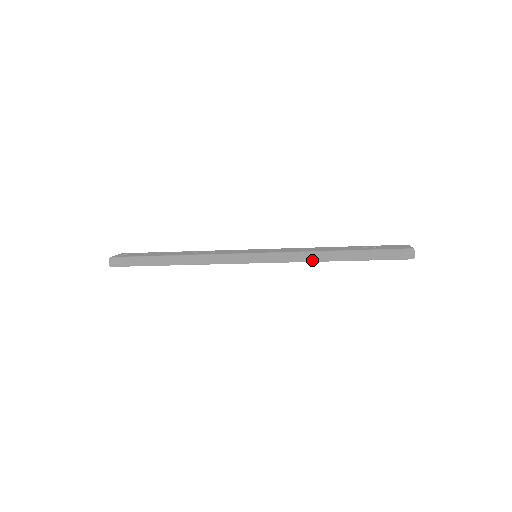
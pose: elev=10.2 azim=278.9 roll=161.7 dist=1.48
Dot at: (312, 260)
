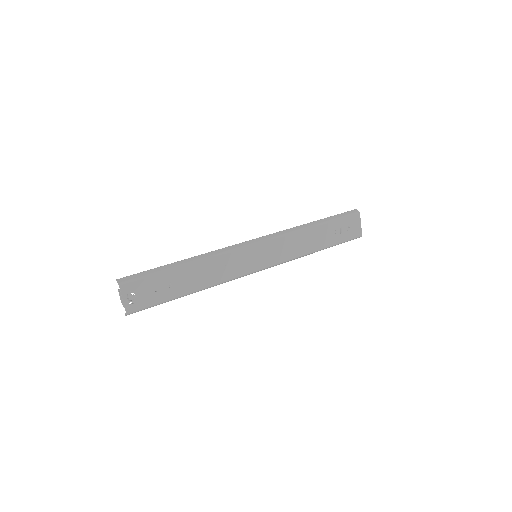
Dot at: occluded
